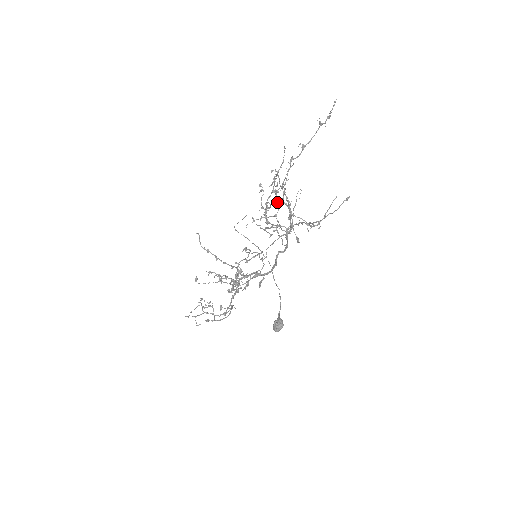
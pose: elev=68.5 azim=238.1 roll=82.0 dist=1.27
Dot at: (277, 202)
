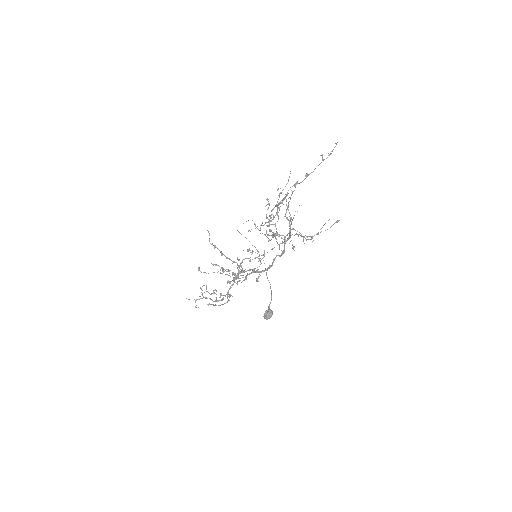
Dot at: occluded
